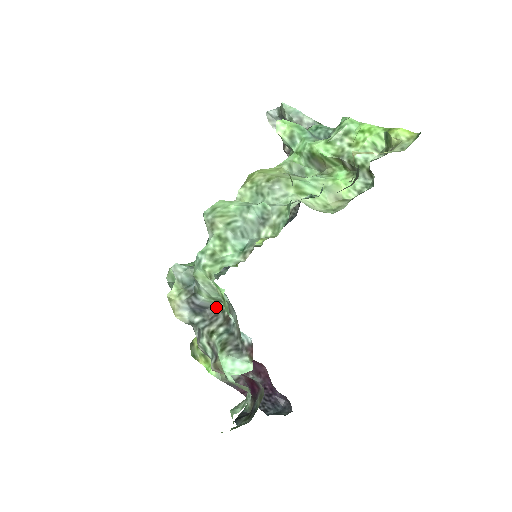
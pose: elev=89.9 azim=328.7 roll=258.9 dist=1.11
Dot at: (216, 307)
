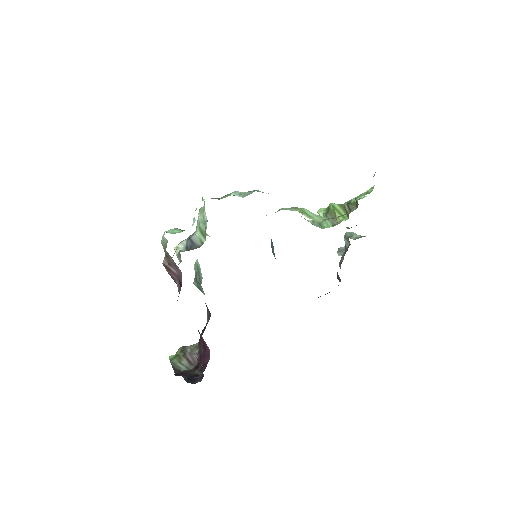
Dot at: occluded
